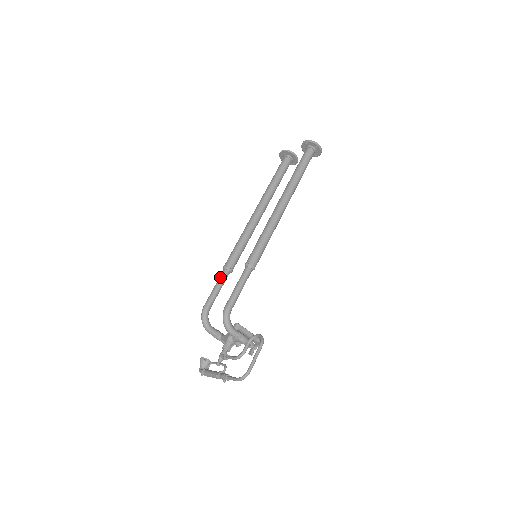
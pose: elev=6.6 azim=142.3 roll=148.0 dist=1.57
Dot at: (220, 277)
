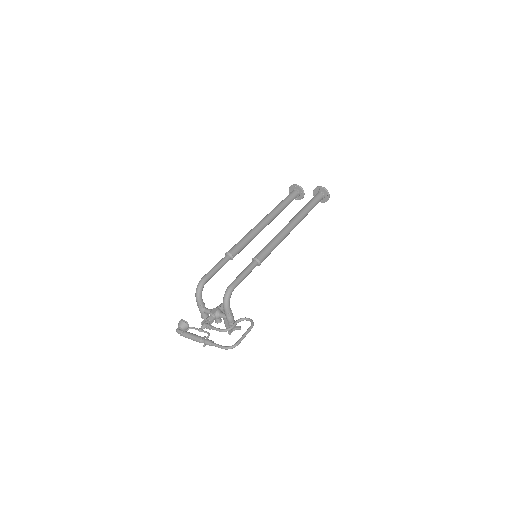
Dot at: (223, 259)
